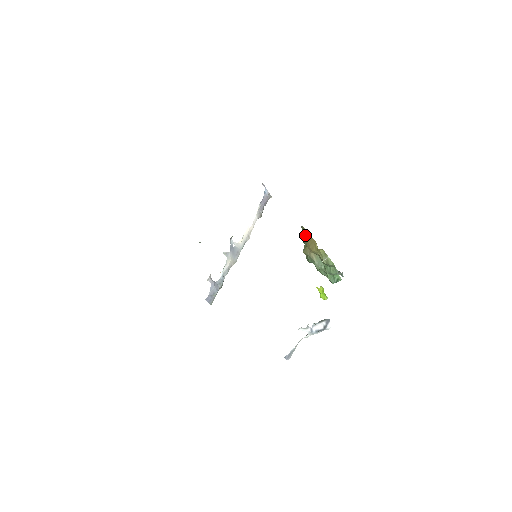
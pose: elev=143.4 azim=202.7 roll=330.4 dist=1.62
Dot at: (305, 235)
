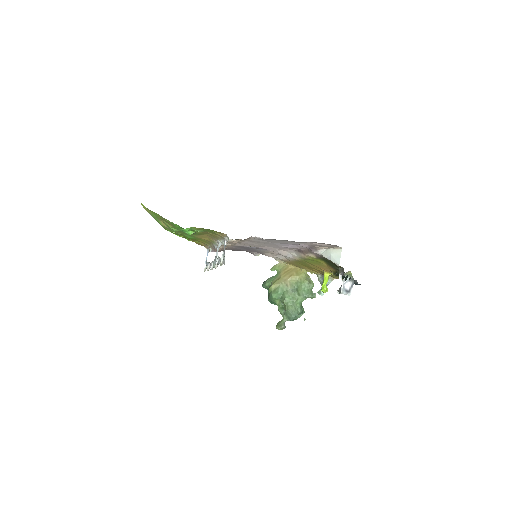
Dot at: (270, 278)
